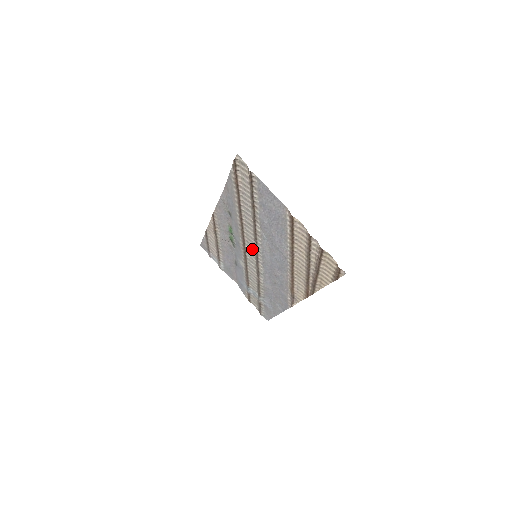
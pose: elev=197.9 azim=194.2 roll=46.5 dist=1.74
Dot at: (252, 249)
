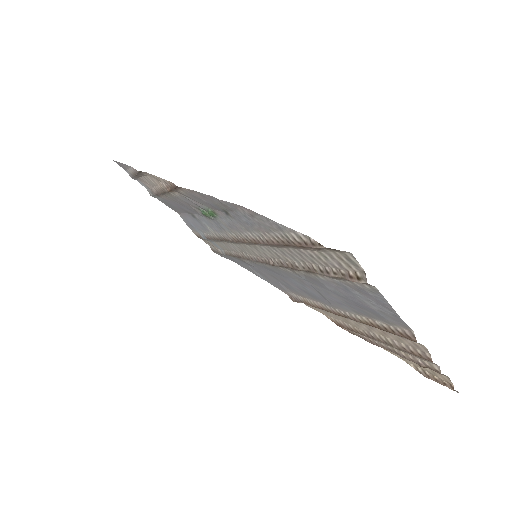
Dot at: (254, 252)
